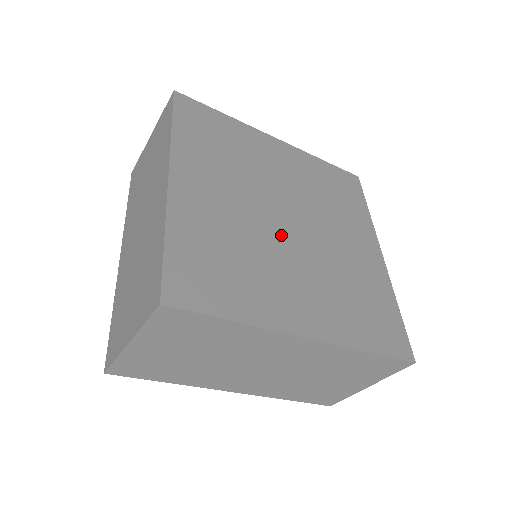
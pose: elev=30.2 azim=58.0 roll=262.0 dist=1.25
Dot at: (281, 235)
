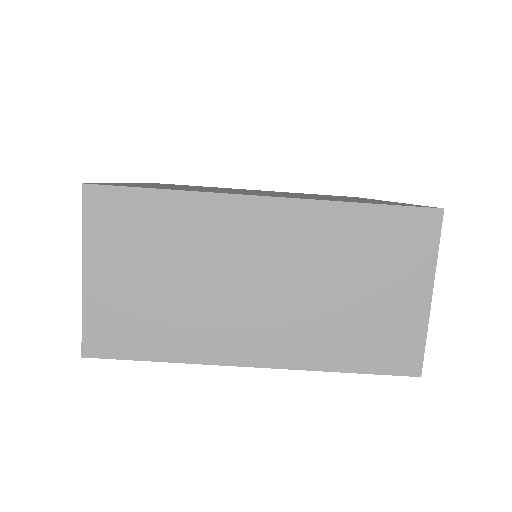
Dot at: occluded
